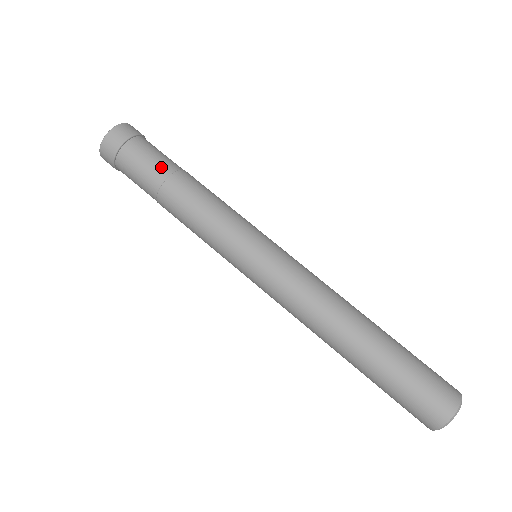
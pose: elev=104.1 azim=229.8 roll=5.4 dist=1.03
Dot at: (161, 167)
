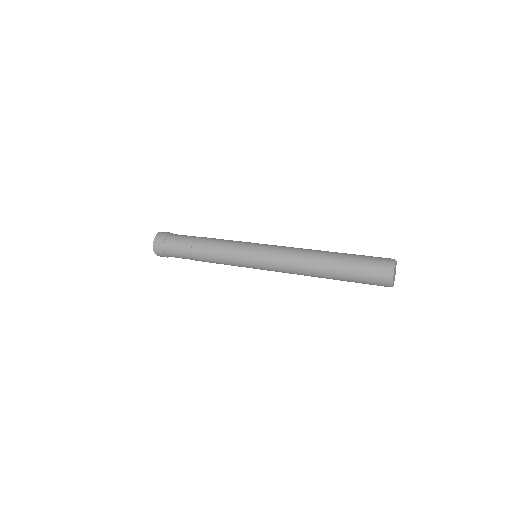
Dot at: occluded
